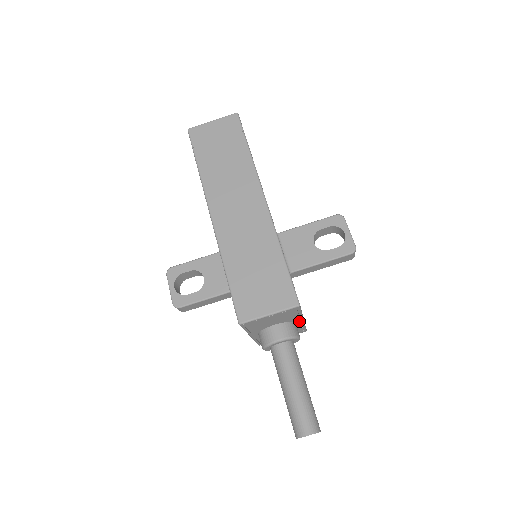
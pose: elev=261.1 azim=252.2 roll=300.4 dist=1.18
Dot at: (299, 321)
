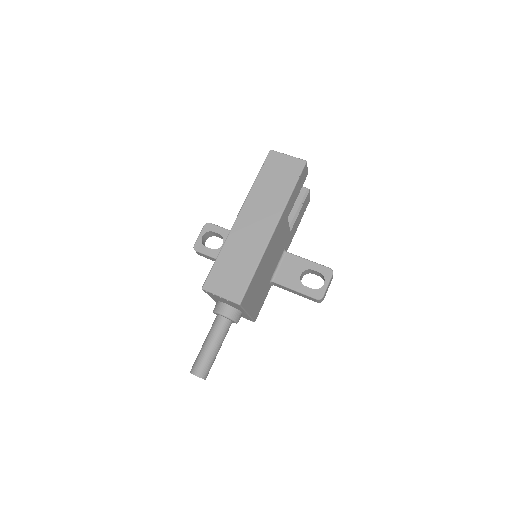
Dot at: (245, 313)
